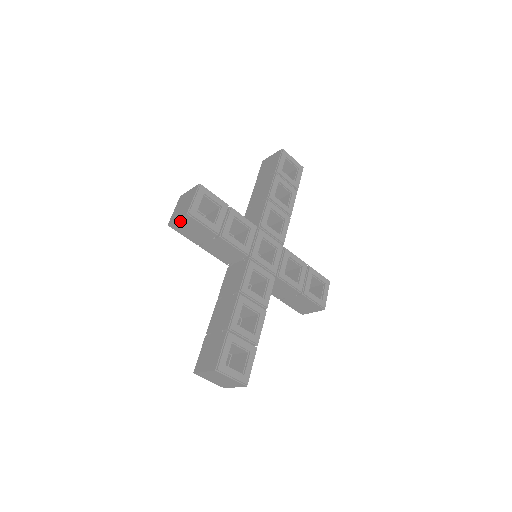
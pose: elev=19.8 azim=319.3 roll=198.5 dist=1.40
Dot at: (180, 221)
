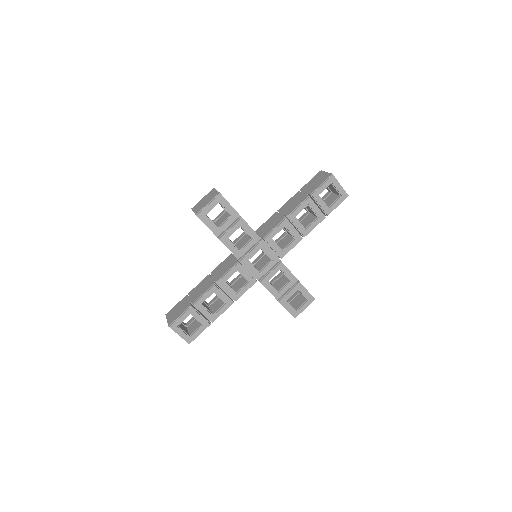
Dot at: occluded
